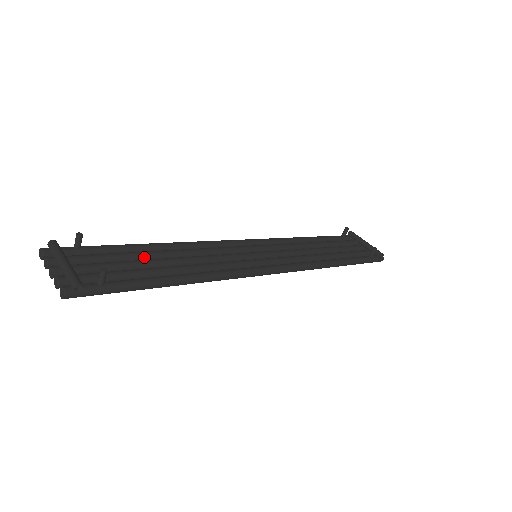
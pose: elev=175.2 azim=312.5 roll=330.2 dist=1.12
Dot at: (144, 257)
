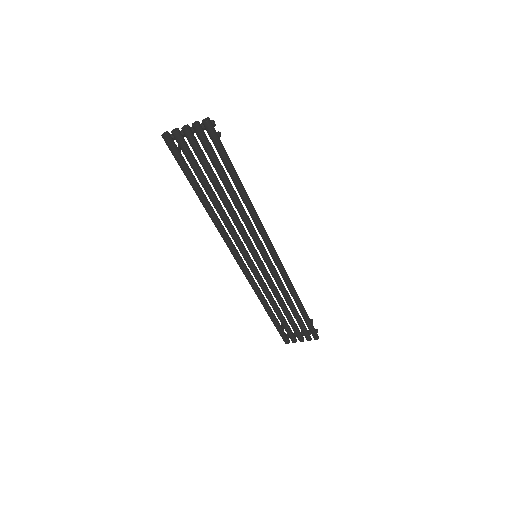
Dot at: (210, 185)
